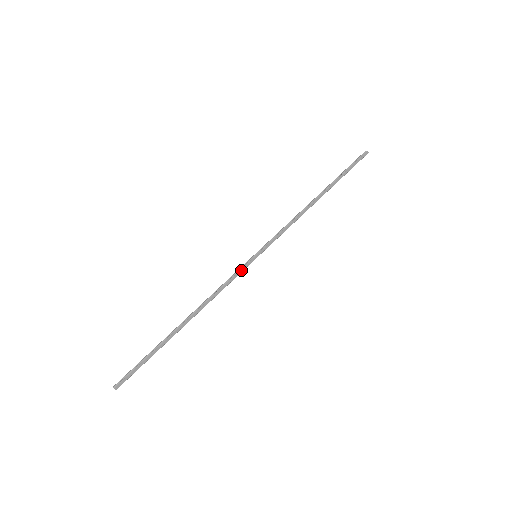
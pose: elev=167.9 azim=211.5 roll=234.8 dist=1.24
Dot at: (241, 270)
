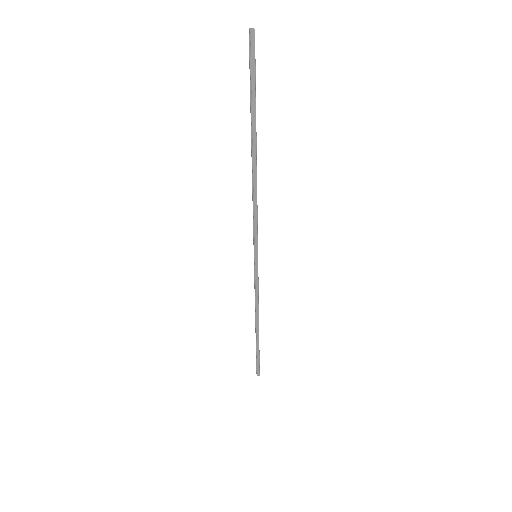
Dot at: (256, 275)
